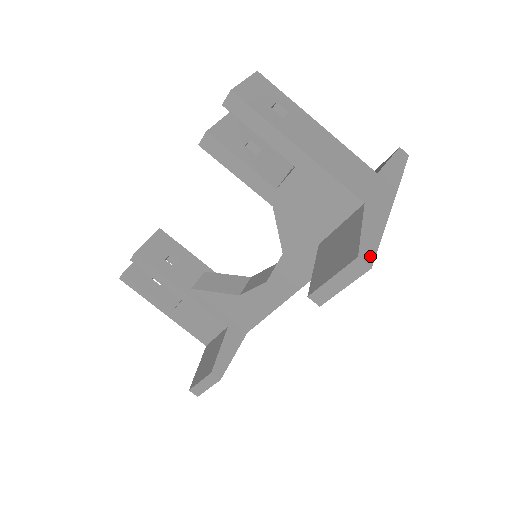
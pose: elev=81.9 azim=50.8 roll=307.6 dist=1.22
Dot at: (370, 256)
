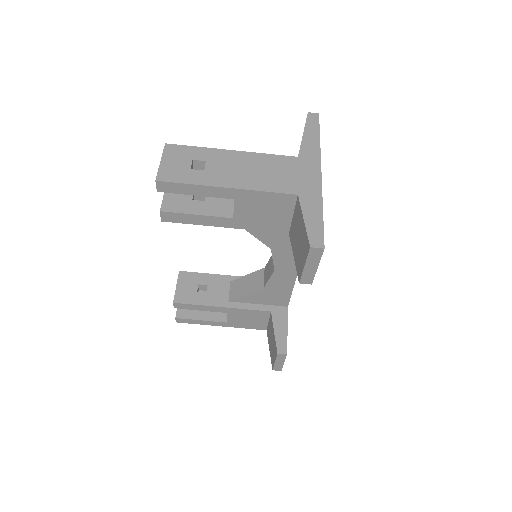
Dot at: (319, 239)
